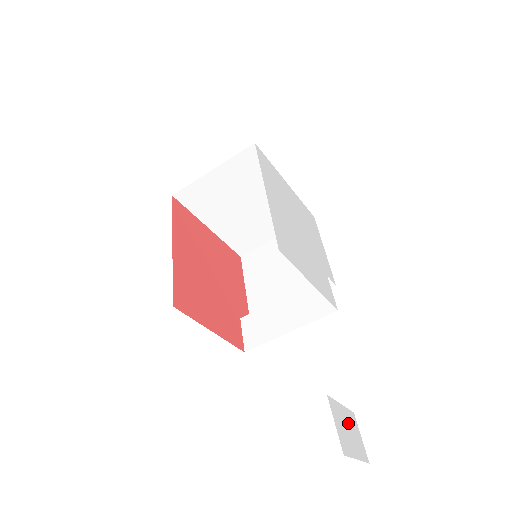
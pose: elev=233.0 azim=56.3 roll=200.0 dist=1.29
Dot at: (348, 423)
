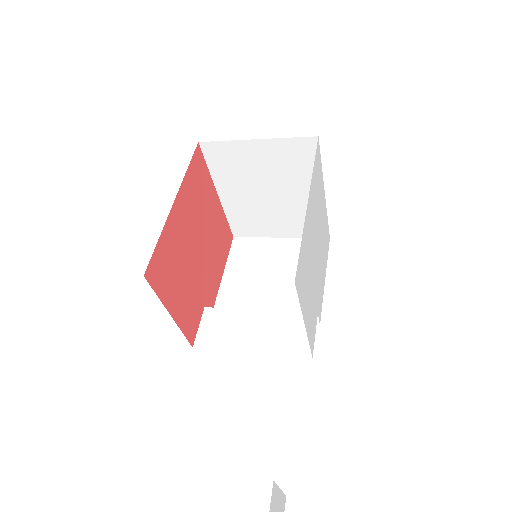
Dot at: out of frame
